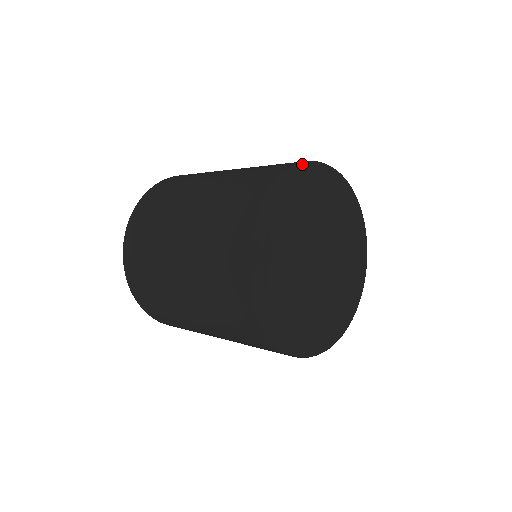
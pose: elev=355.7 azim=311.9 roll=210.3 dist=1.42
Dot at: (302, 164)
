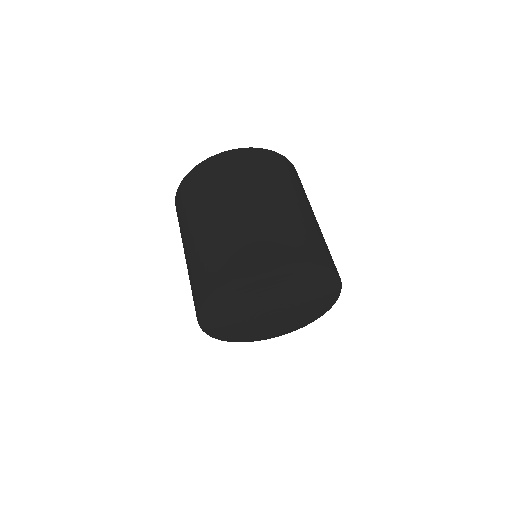
Dot at: (311, 266)
